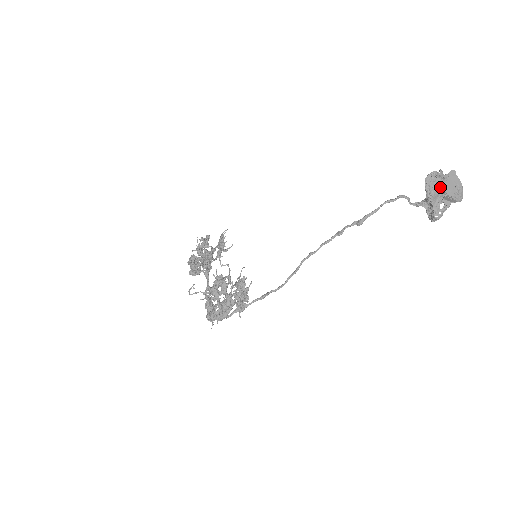
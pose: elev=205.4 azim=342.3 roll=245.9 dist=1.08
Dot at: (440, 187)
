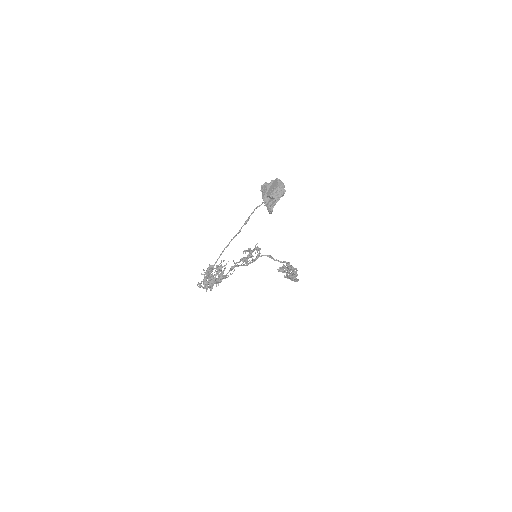
Dot at: occluded
